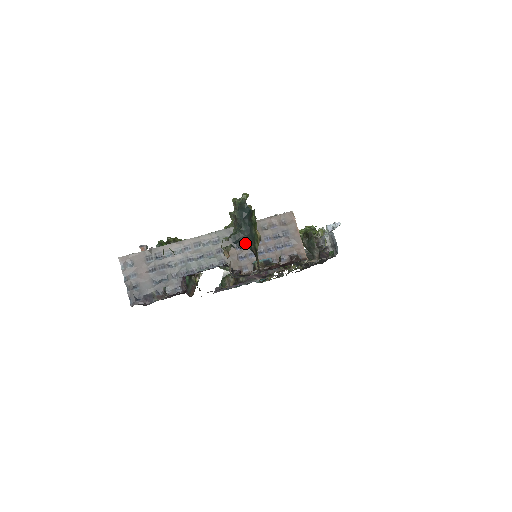
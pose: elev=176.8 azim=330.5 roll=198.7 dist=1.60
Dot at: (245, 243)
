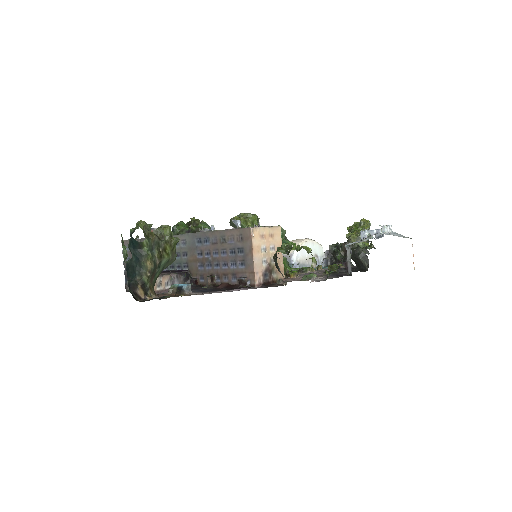
Dot at: (133, 273)
